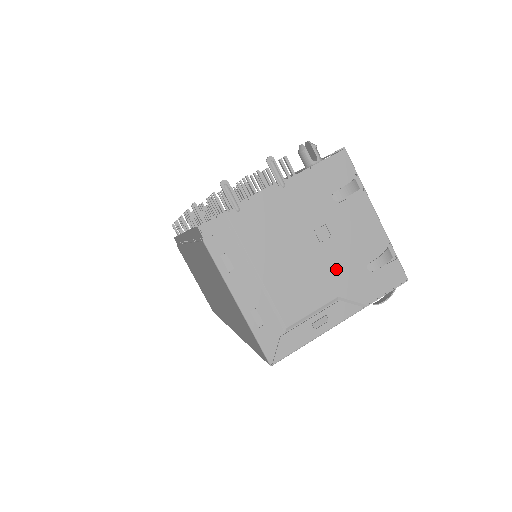
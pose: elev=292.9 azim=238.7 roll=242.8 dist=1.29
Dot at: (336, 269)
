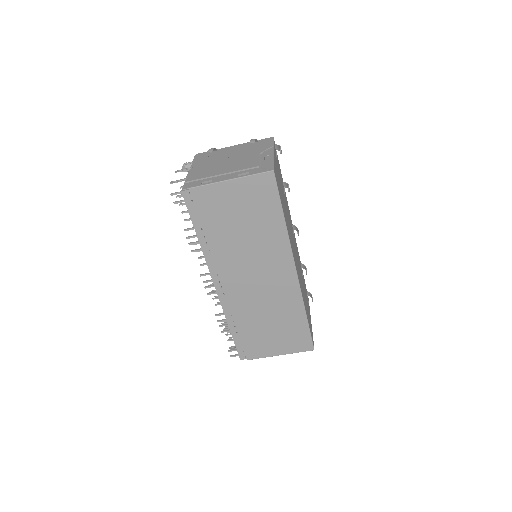
Dot at: (245, 154)
